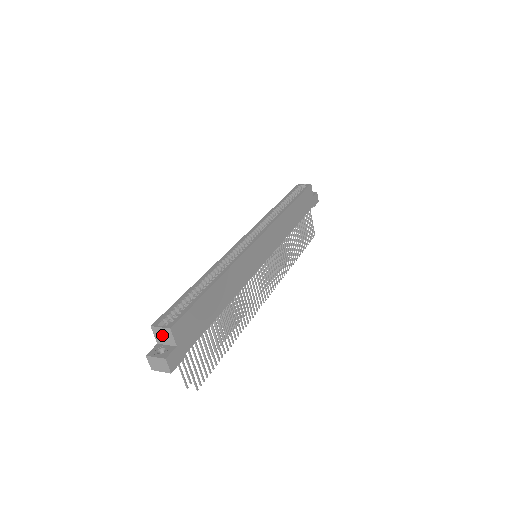
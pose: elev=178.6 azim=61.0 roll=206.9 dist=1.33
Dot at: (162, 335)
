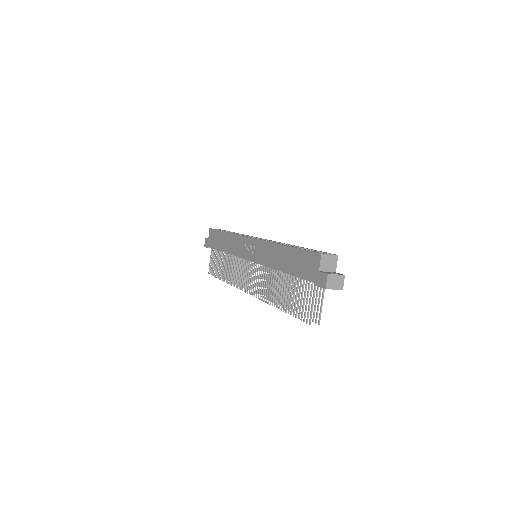
Dot at: (328, 262)
